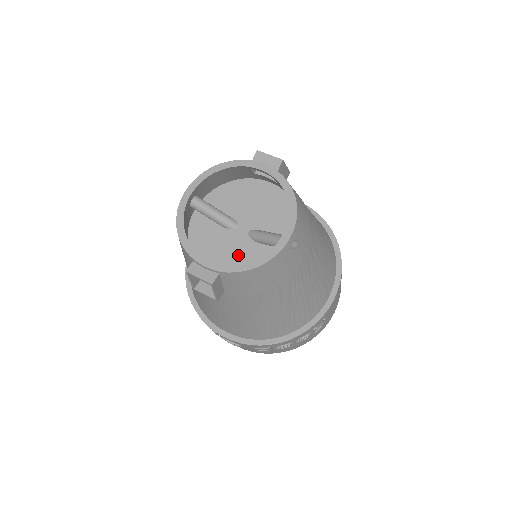
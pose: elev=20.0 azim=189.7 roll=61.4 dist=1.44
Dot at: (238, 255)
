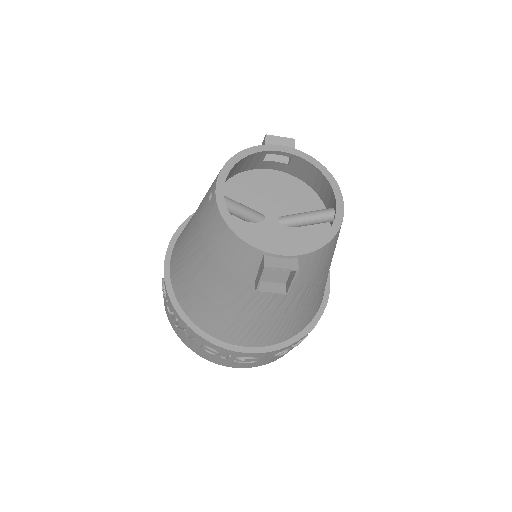
Dot at: (281, 244)
